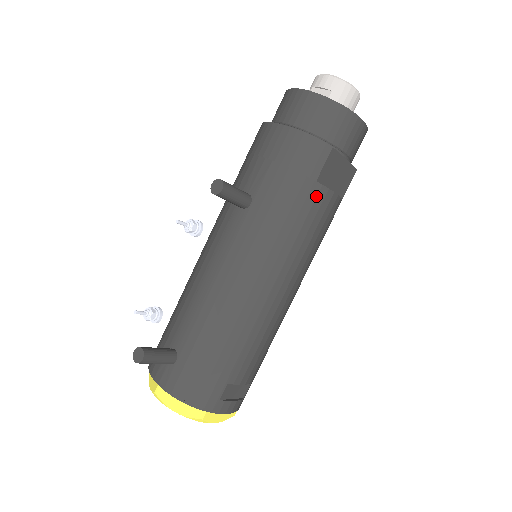
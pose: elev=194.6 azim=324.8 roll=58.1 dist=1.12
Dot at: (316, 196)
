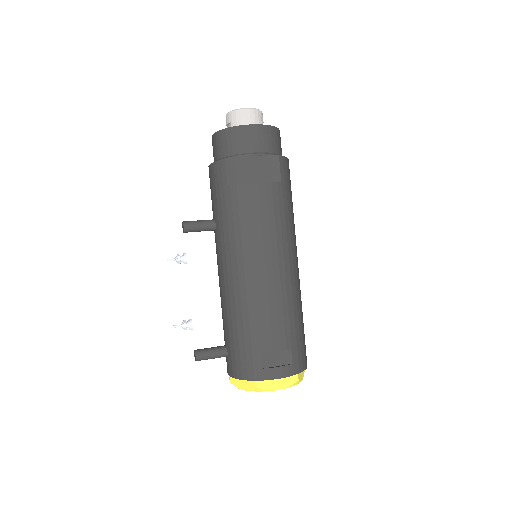
Dot at: (244, 193)
